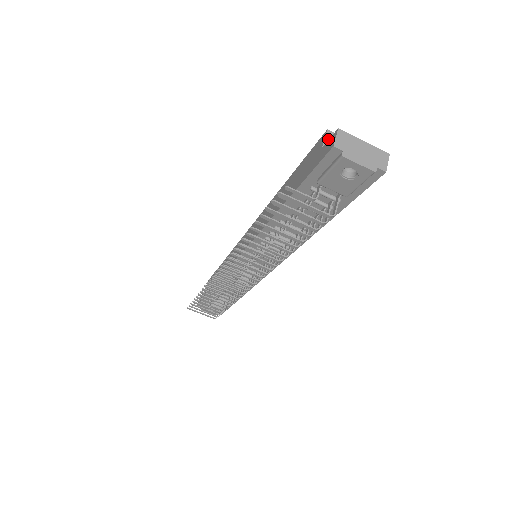
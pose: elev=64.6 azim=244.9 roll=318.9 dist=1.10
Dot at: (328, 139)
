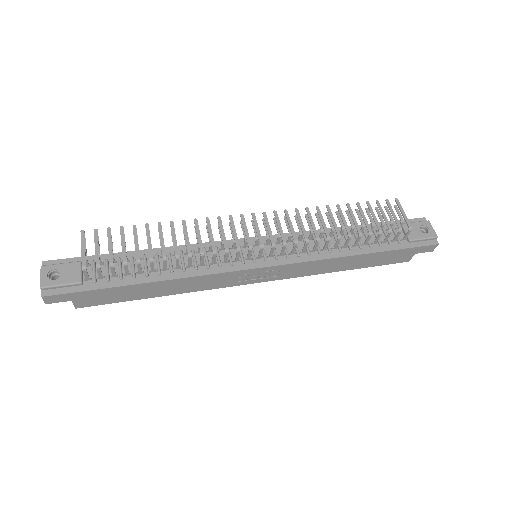
Dot at: occluded
